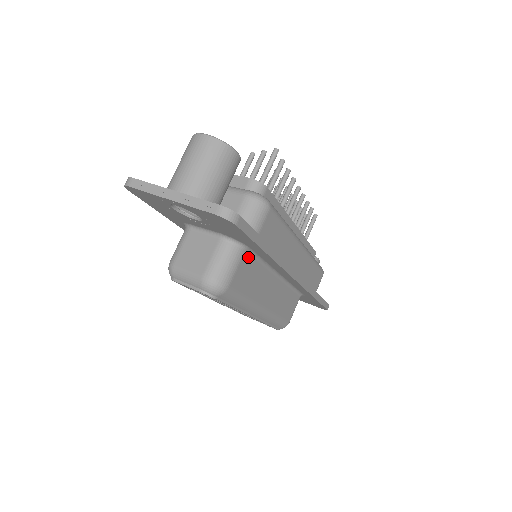
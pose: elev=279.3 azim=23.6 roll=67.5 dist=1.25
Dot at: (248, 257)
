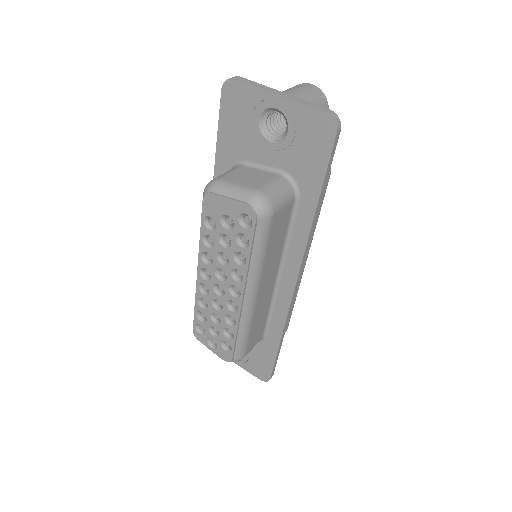
Dot at: (290, 211)
